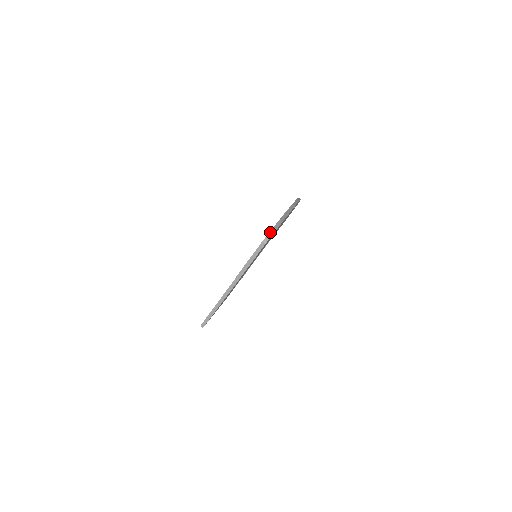
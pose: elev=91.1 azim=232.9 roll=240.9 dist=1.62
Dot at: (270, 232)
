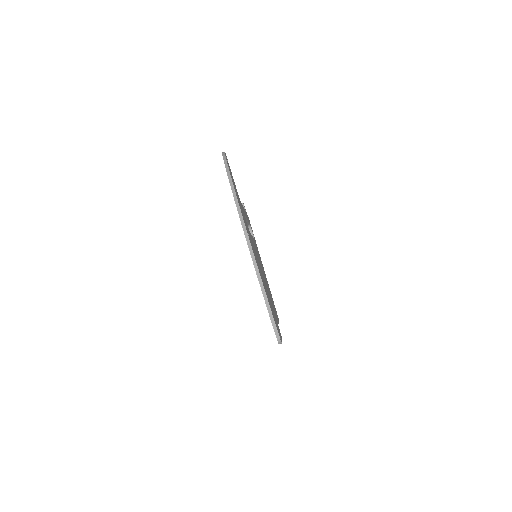
Dot at: (276, 336)
